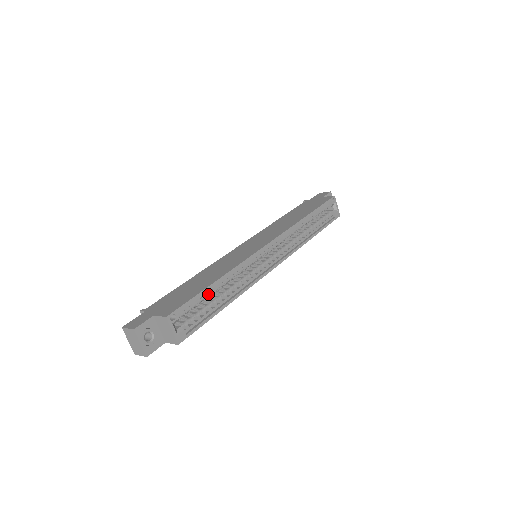
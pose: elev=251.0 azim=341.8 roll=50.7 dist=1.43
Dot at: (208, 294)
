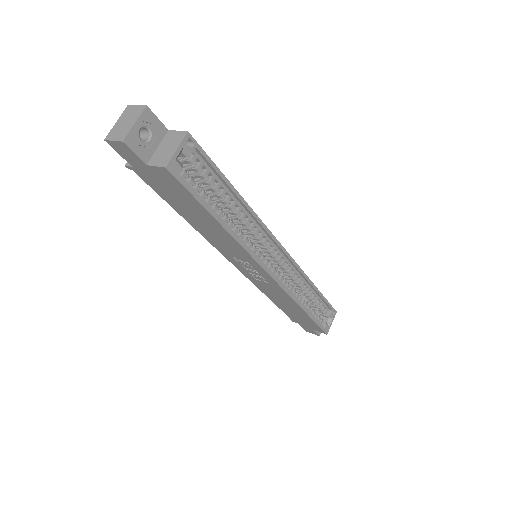
Dot at: (220, 191)
